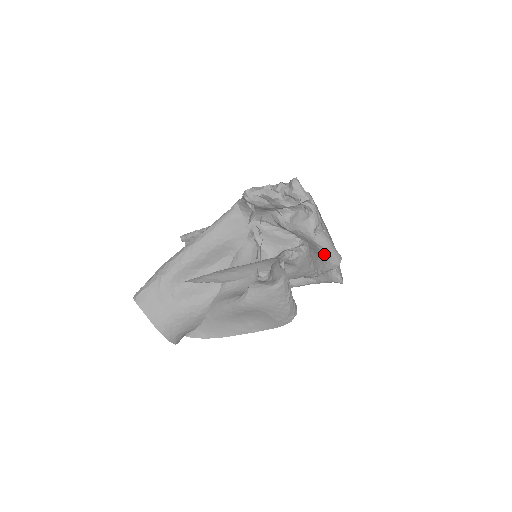
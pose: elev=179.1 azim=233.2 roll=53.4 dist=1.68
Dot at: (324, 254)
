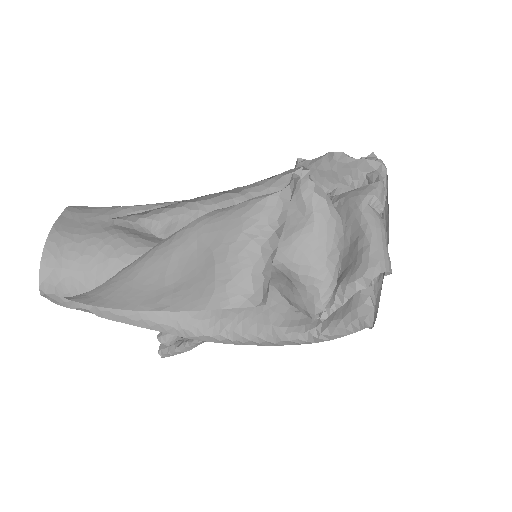
Dot at: (365, 241)
